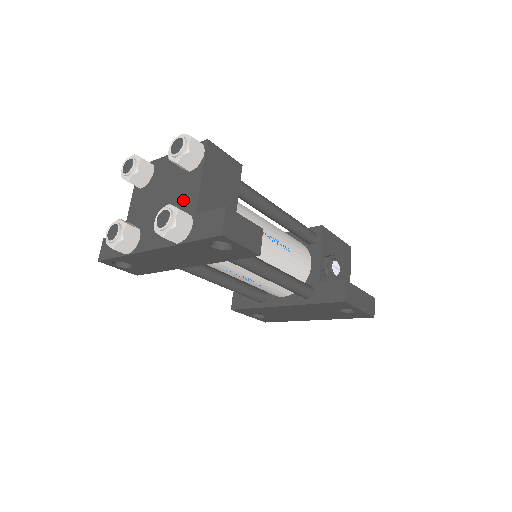
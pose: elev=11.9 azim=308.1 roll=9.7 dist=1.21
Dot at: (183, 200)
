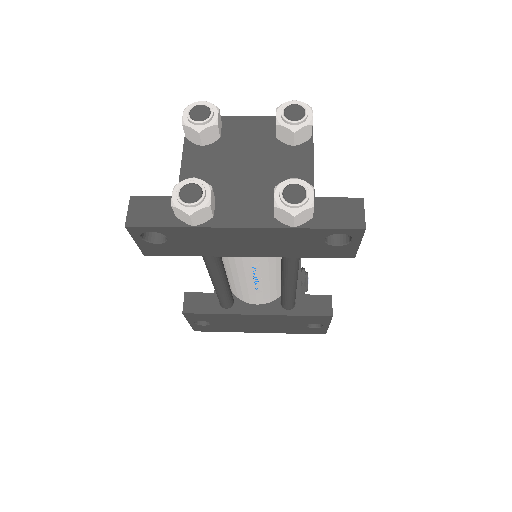
Dot at: (288, 177)
